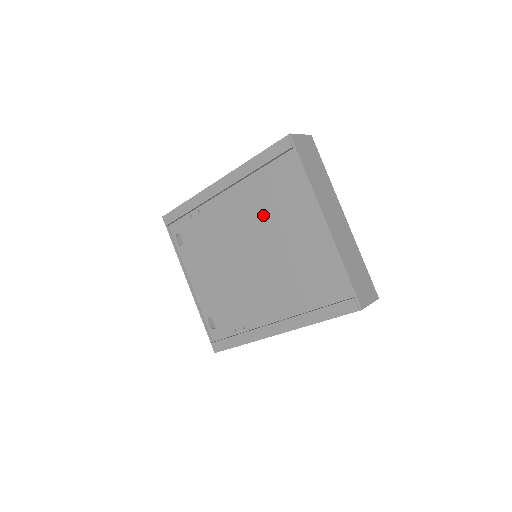
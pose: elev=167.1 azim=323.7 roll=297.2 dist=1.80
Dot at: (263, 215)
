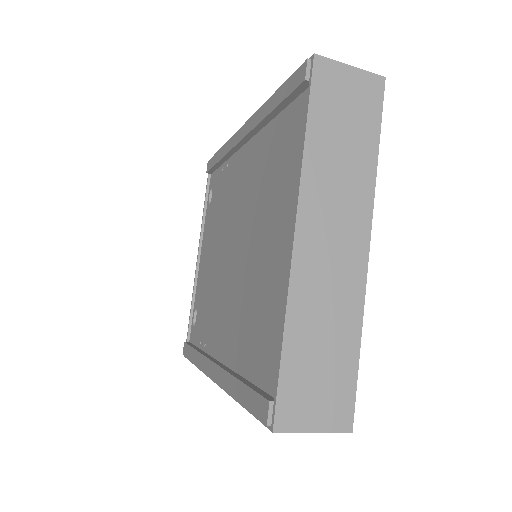
Dot at: (258, 193)
